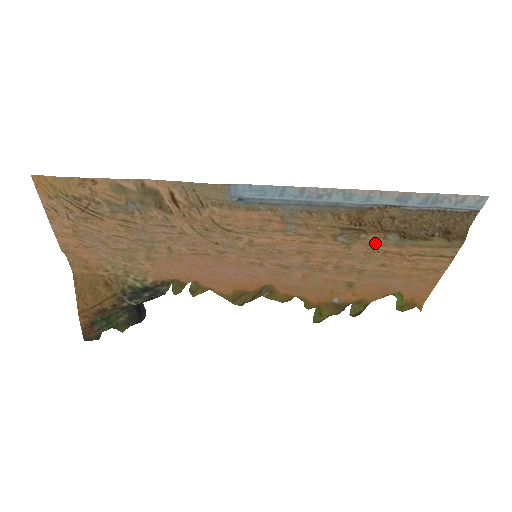
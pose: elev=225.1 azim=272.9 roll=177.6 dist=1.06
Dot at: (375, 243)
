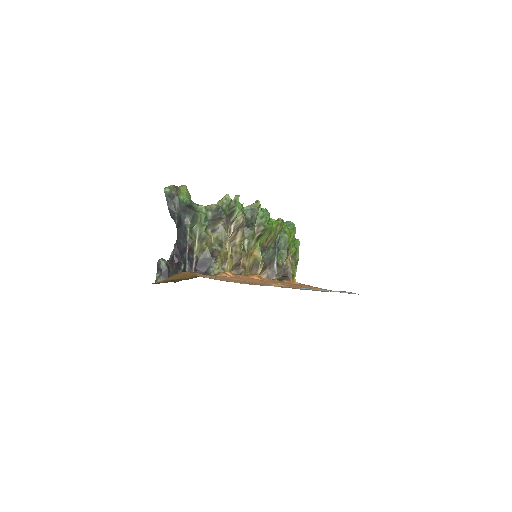
Dot at: occluded
